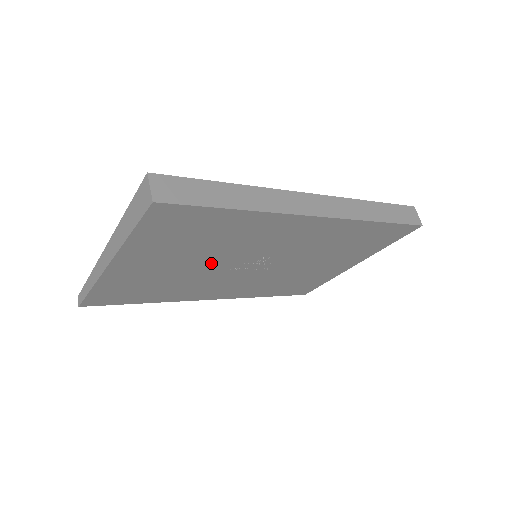
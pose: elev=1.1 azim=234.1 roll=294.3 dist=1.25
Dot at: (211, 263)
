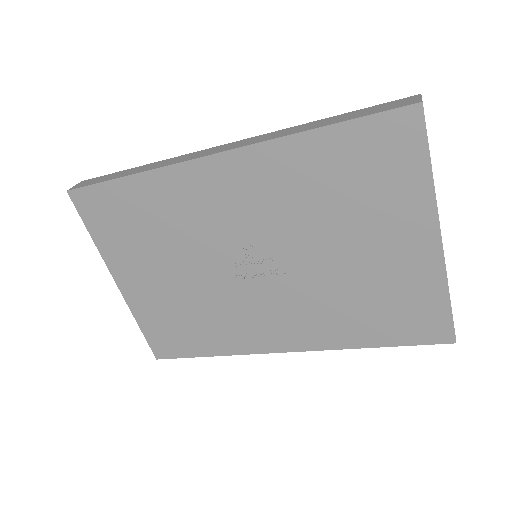
Dot at: (198, 269)
